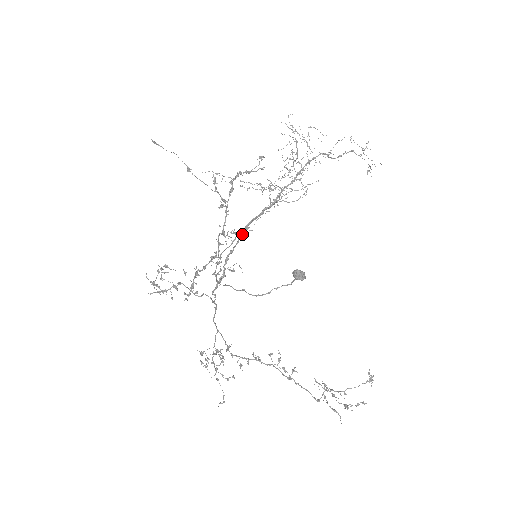
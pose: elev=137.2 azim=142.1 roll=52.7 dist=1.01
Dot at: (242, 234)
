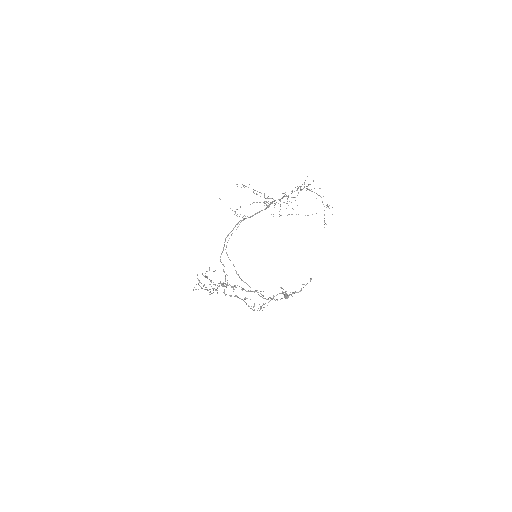
Dot at: (241, 220)
